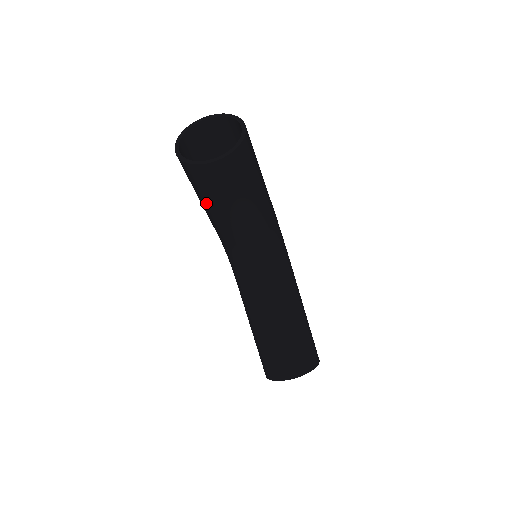
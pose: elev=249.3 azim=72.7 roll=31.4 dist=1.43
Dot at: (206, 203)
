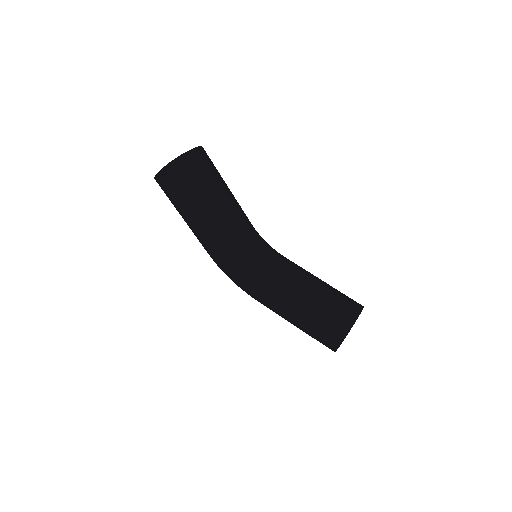
Dot at: (201, 209)
